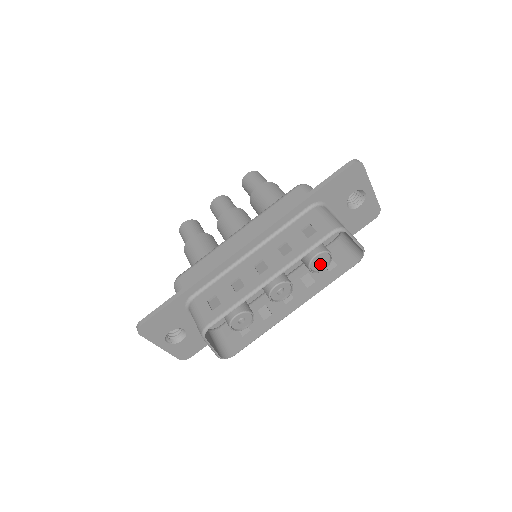
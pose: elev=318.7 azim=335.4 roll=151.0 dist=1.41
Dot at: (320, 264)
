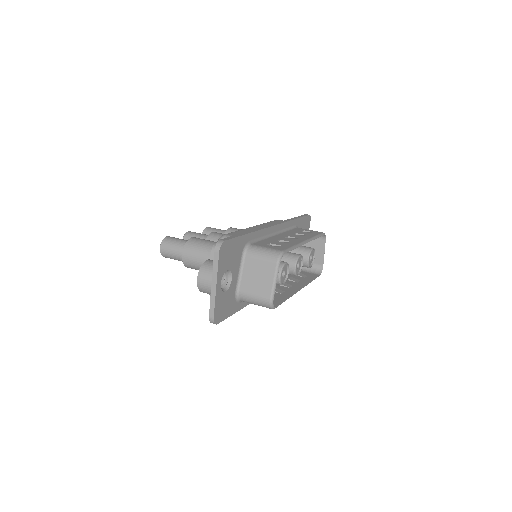
Dot at: (310, 261)
